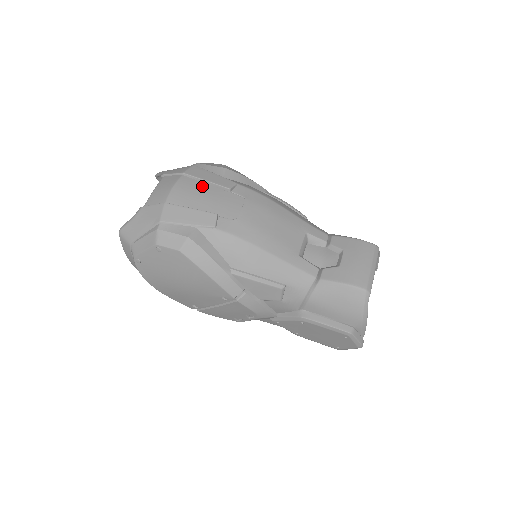
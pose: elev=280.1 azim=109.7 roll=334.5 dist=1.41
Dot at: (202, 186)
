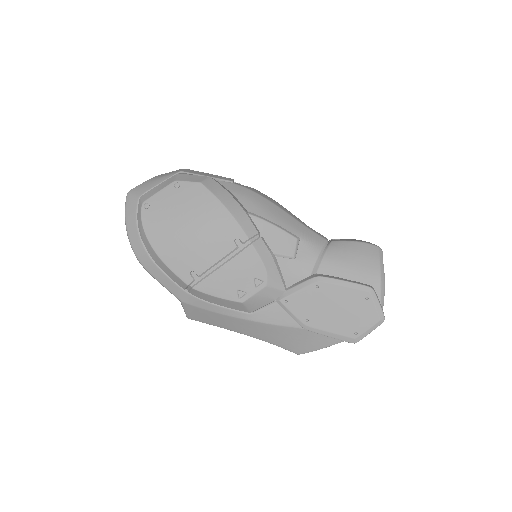
Dot at: occluded
